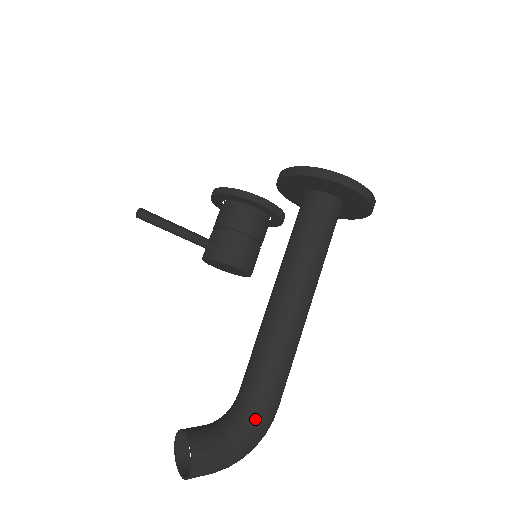
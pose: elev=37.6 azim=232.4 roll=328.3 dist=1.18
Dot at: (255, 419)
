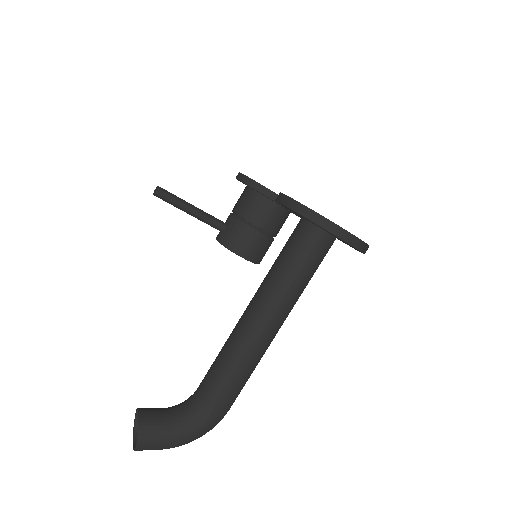
Dot at: (201, 418)
